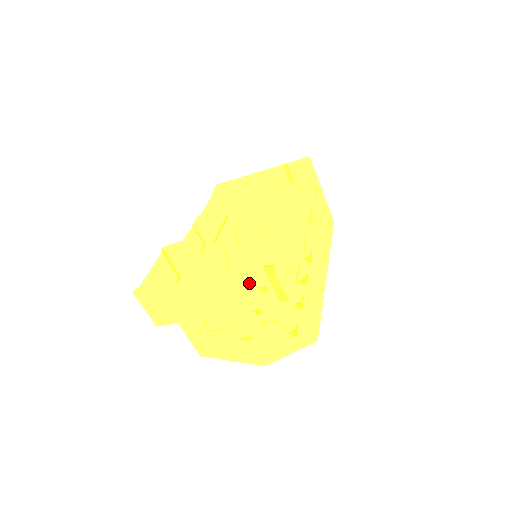
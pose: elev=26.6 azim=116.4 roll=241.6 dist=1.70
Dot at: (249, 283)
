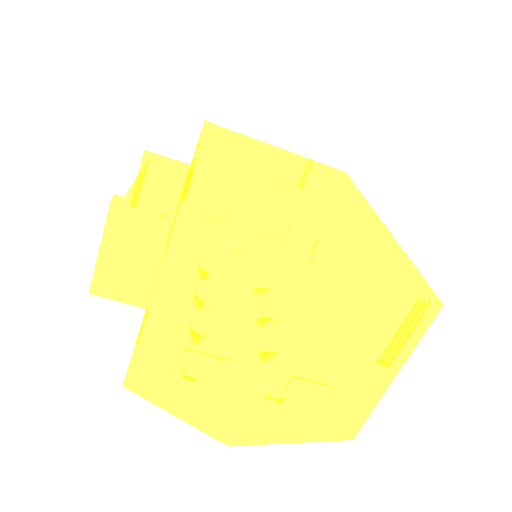
Dot at: (361, 309)
